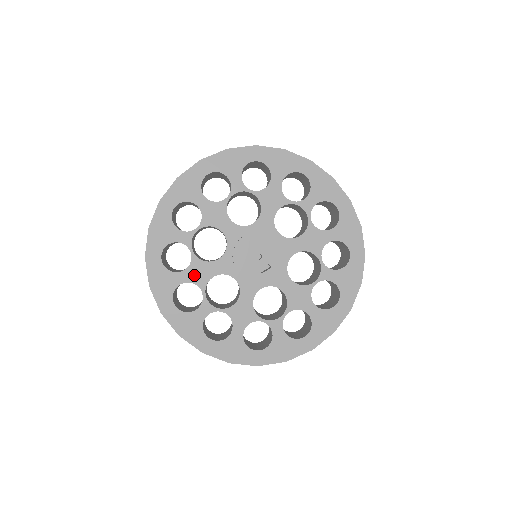
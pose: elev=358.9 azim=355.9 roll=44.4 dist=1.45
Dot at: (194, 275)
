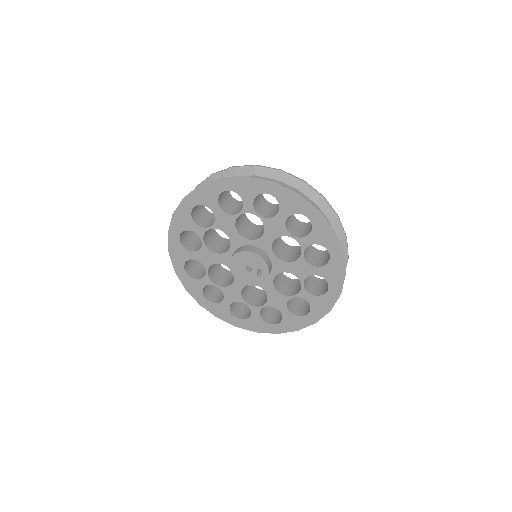
Dot at: (231, 297)
